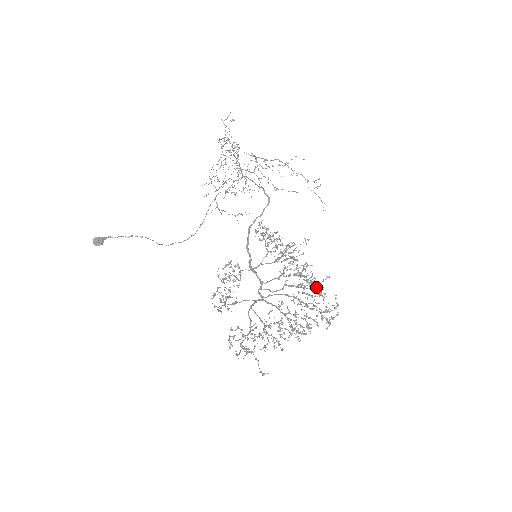
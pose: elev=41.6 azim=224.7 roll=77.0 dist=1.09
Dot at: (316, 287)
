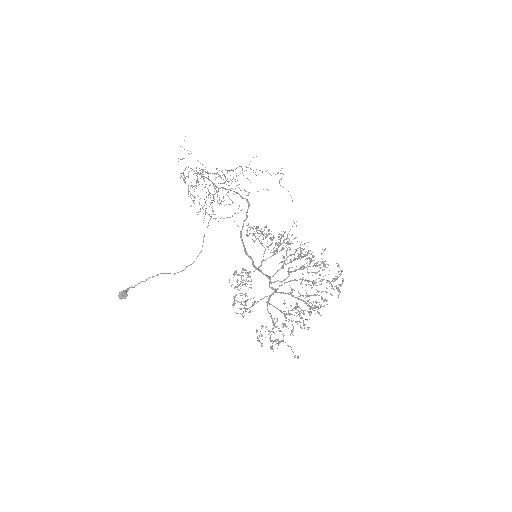
Dot at: (317, 263)
